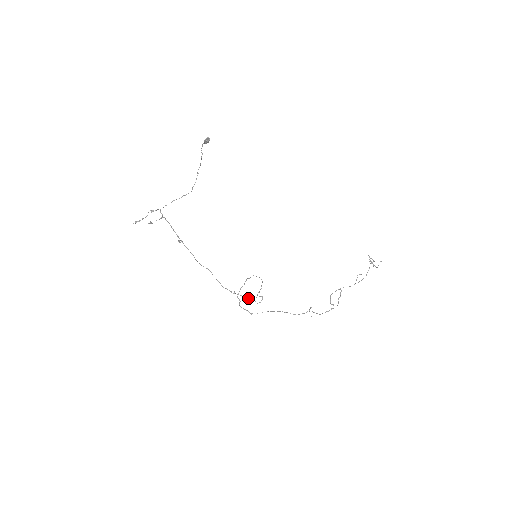
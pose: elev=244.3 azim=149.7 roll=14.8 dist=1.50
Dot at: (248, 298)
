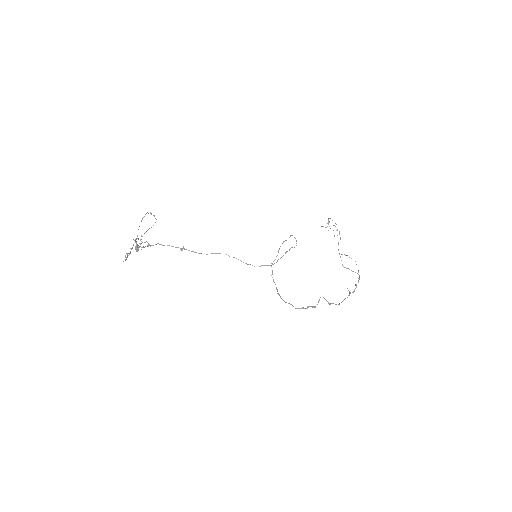
Dot at: occluded
